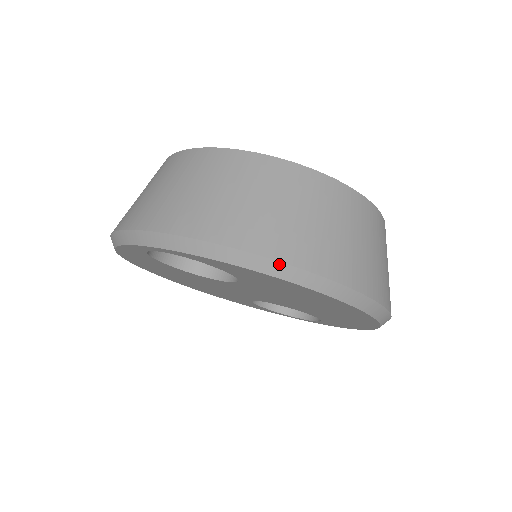
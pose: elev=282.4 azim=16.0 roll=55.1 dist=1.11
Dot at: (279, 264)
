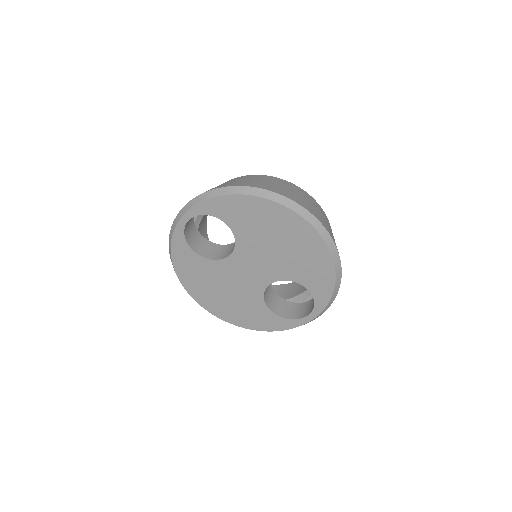
Dot at: (239, 187)
